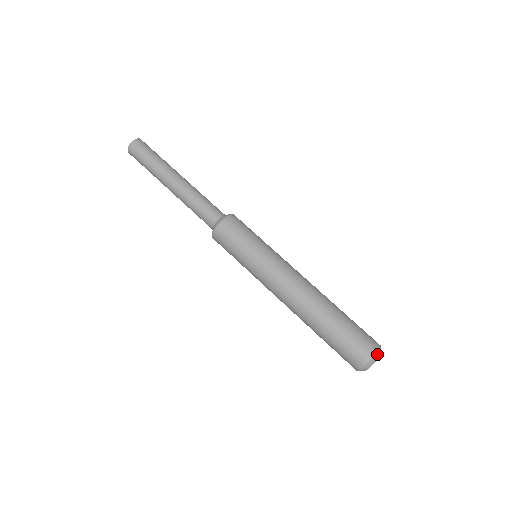
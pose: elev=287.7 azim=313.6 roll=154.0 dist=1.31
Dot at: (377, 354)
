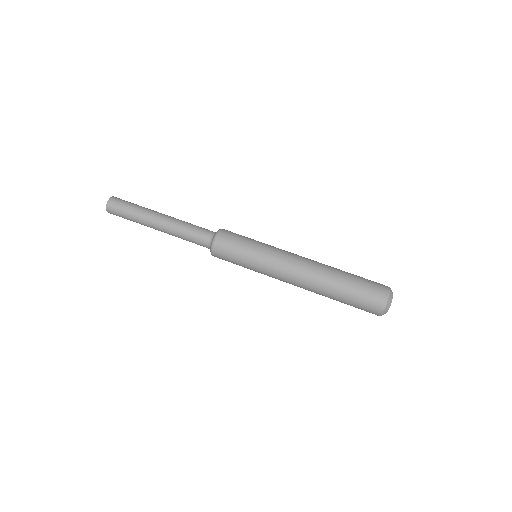
Dot at: occluded
